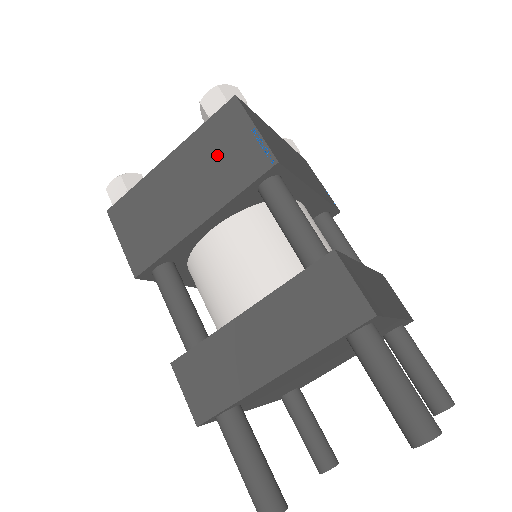
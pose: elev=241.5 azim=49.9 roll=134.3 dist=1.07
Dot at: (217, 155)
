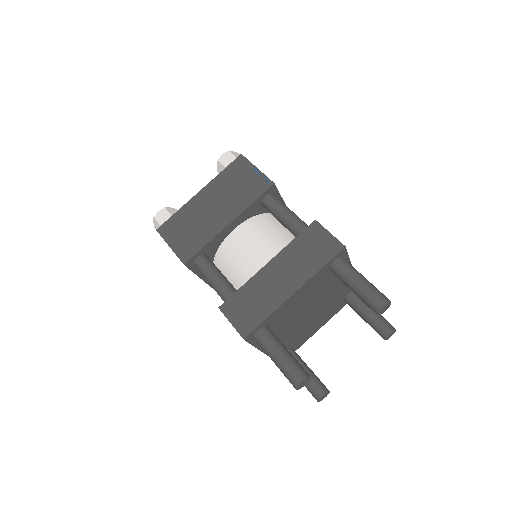
Dot at: (234, 185)
